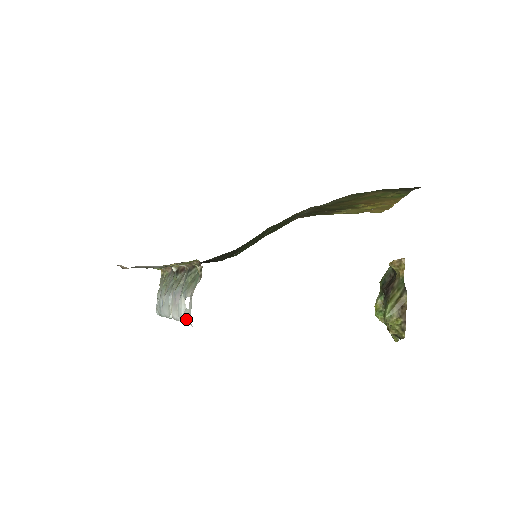
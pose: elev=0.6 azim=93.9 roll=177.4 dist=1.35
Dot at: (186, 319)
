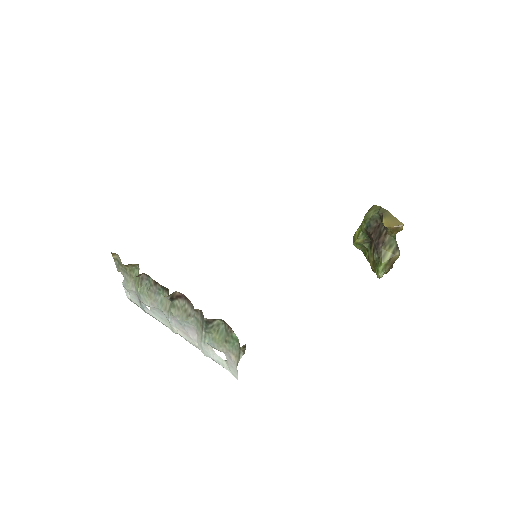
Dot at: (223, 367)
